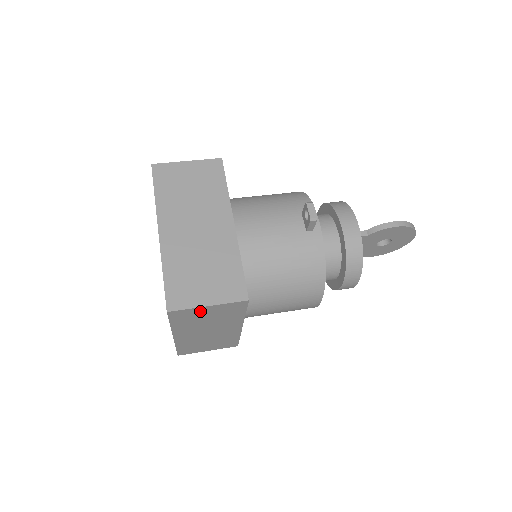
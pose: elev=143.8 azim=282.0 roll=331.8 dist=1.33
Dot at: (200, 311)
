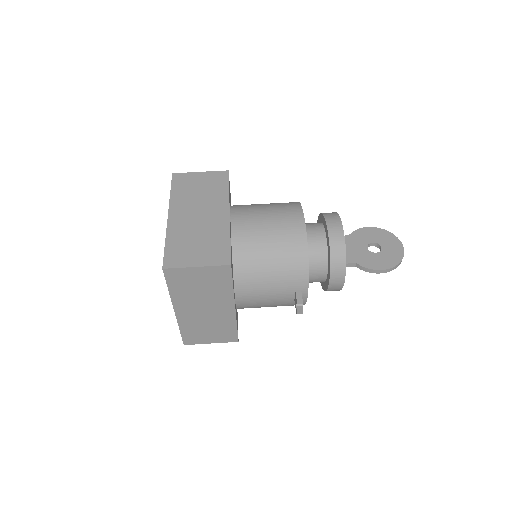
Dot at: occluded
